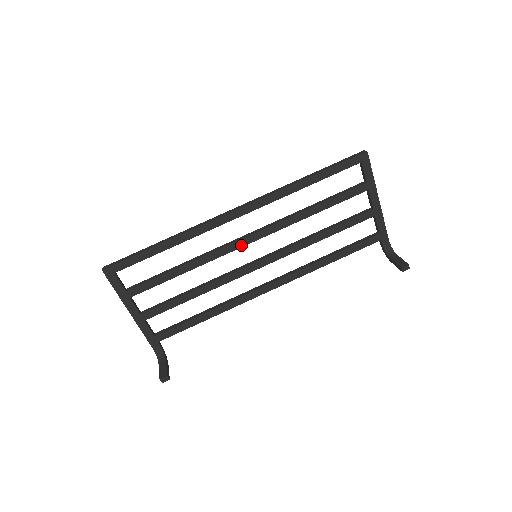
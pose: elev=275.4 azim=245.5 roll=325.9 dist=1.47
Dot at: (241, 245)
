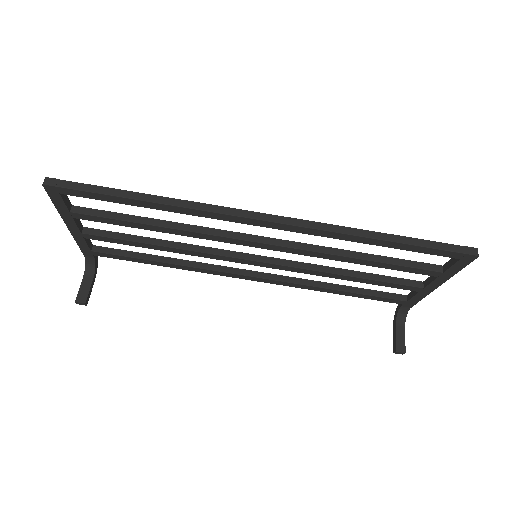
Dot at: (245, 244)
